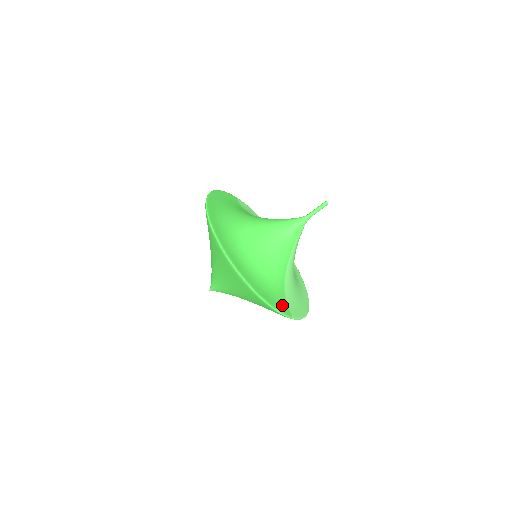
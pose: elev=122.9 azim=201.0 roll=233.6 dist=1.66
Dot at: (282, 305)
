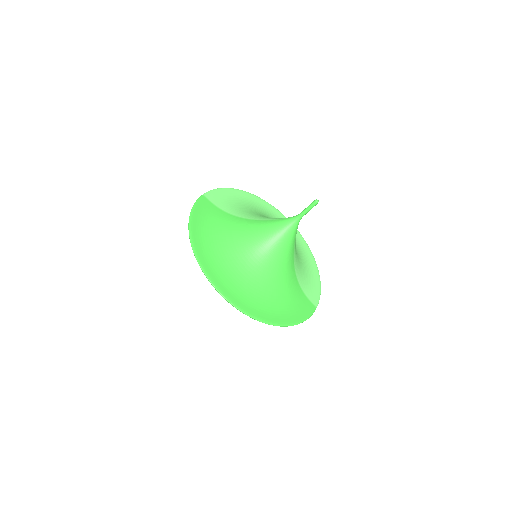
Dot at: (305, 306)
